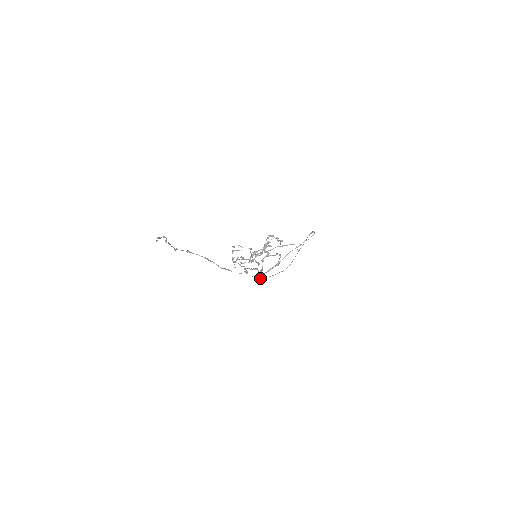
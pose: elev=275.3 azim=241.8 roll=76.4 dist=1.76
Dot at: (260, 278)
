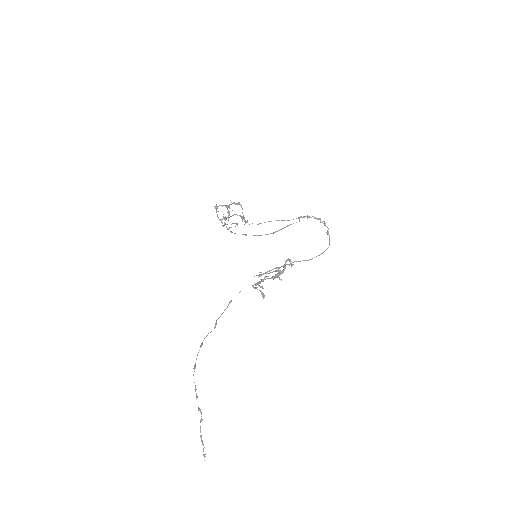
Dot at: occluded
